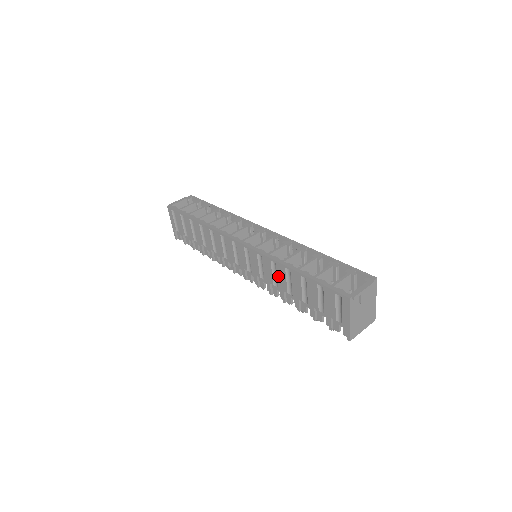
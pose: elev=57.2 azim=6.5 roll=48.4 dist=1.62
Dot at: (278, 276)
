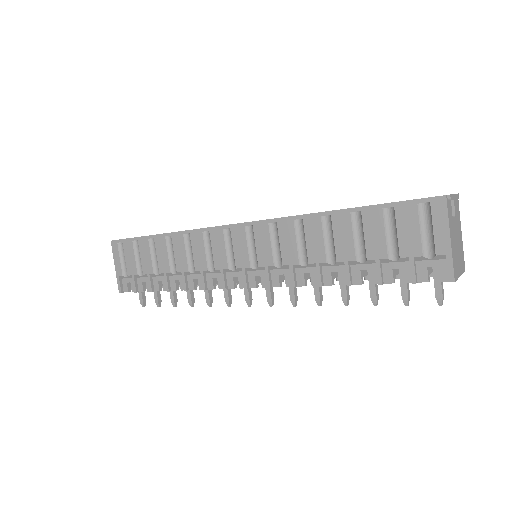
Dot at: (308, 240)
